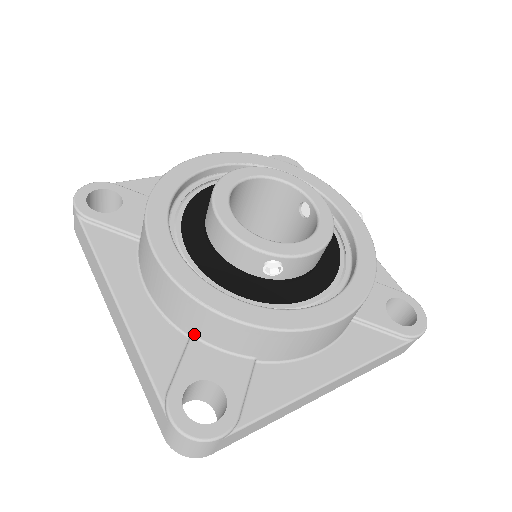
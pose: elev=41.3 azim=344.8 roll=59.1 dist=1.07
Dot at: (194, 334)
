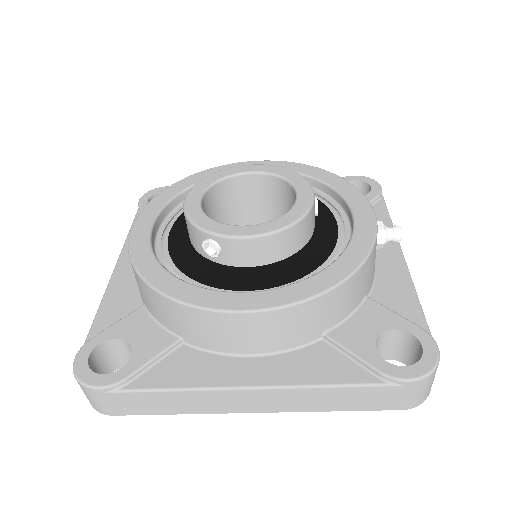
Dot at: (144, 303)
